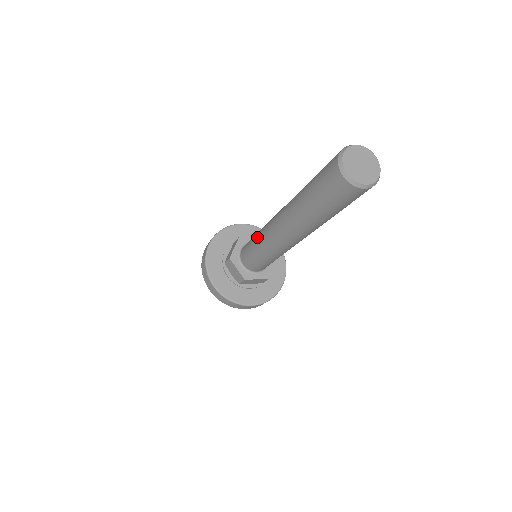
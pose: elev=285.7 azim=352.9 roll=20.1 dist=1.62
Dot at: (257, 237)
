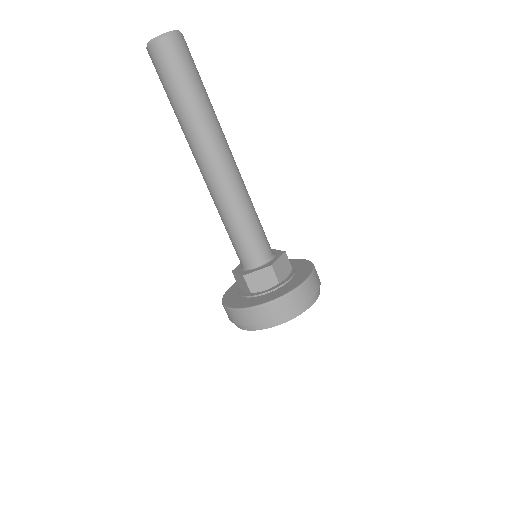
Dot at: occluded
